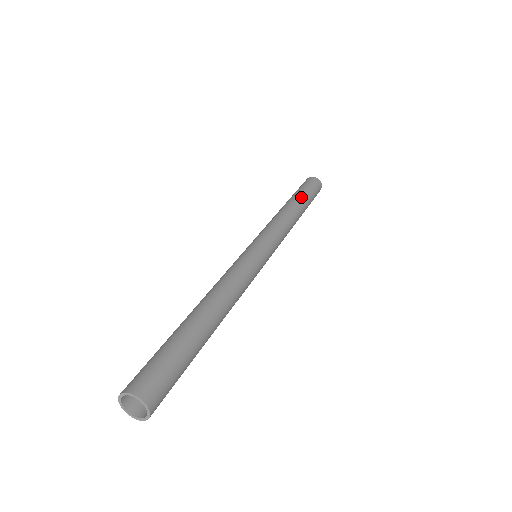
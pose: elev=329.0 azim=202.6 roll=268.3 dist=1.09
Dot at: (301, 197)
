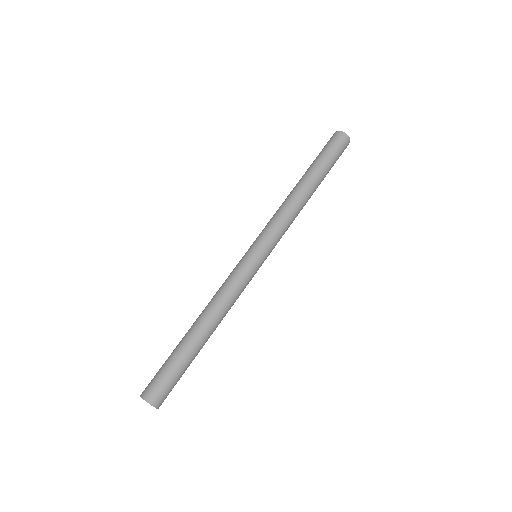
Dot at: (316, 171)
